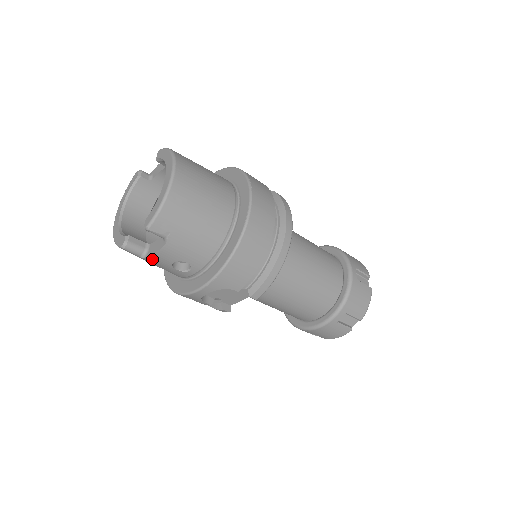
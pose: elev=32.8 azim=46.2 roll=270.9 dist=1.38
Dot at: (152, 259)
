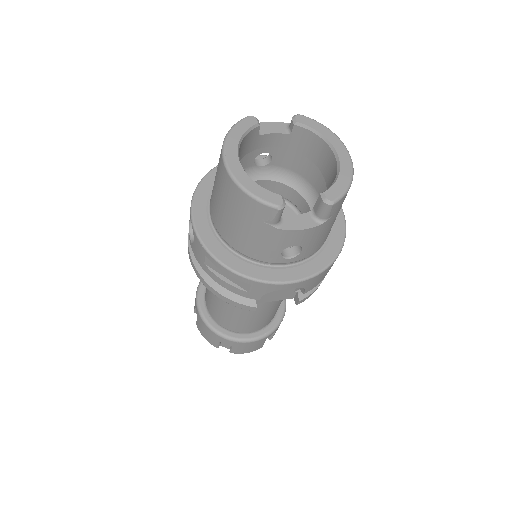
Dot at: (284, 233)
